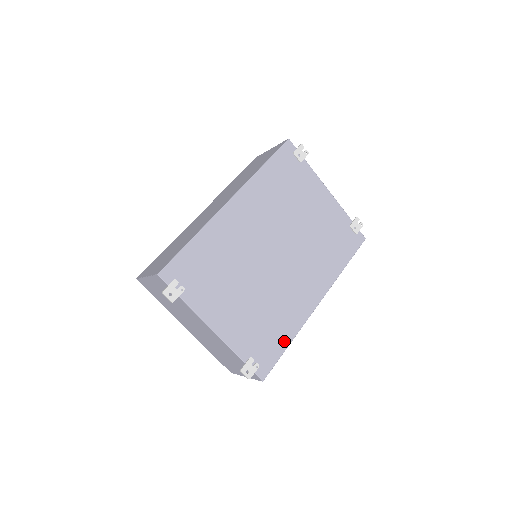
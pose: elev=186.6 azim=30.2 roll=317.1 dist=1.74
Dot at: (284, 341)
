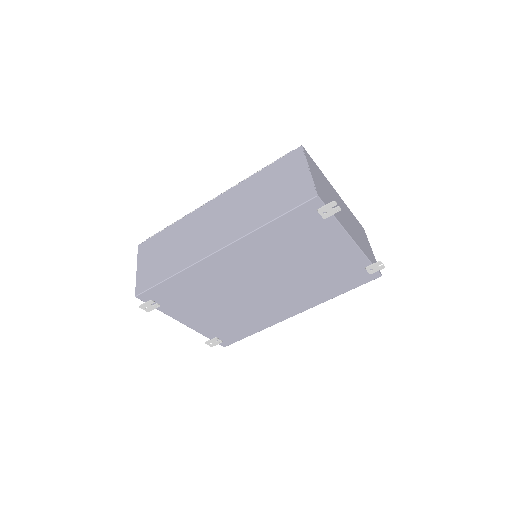
Dot at: (251, 331)
